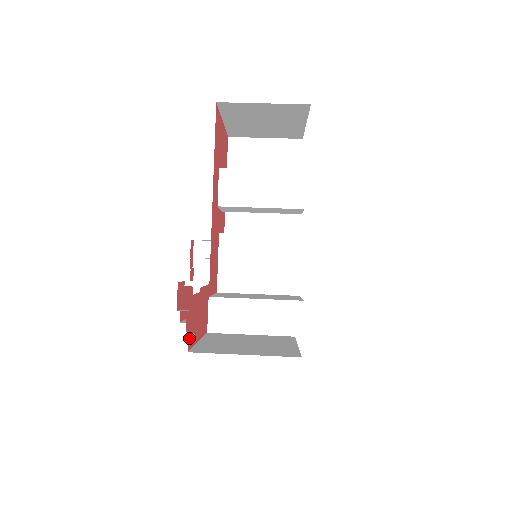
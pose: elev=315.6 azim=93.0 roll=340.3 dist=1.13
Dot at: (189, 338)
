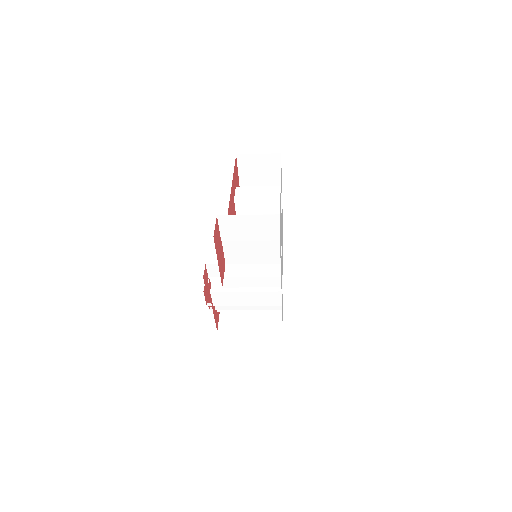
Dot at: (215, 235)
